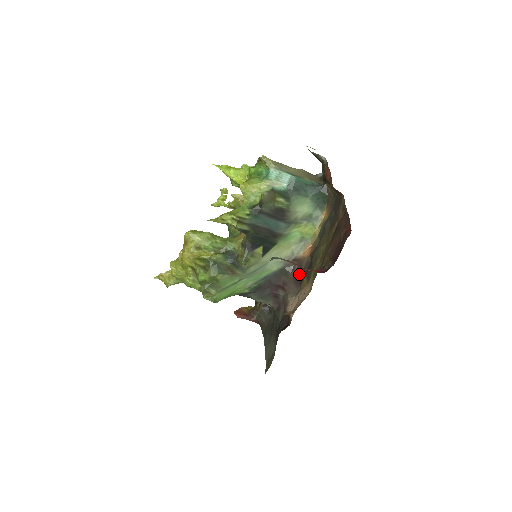
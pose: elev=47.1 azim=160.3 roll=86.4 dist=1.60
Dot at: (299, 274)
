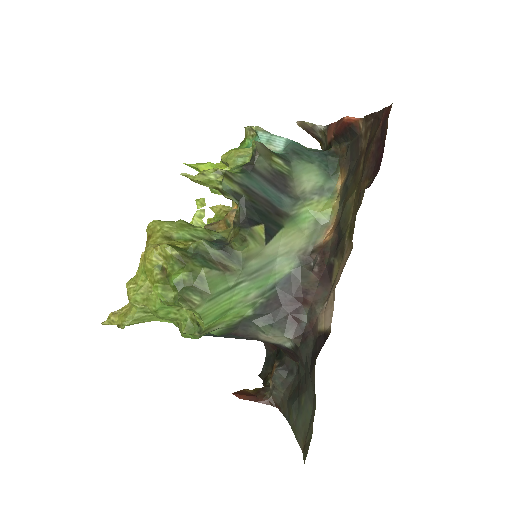
Dot at: (325, 265)
